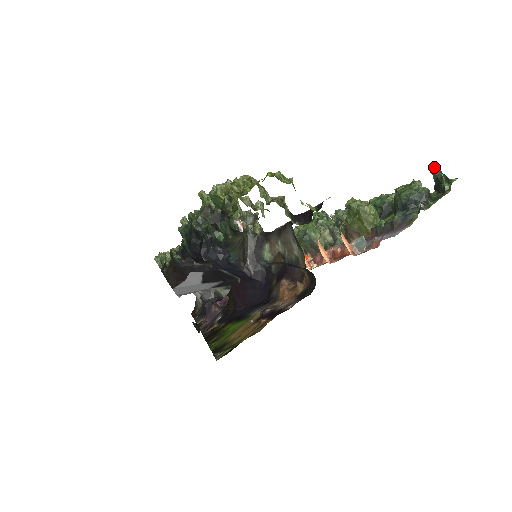
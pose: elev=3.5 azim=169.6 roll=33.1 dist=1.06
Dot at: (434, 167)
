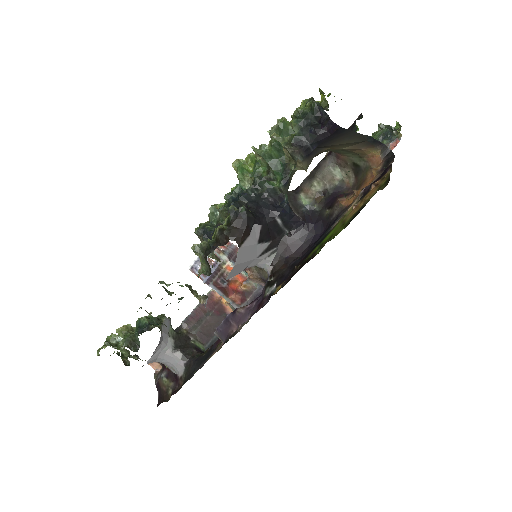
Dot at: (379, 124)
